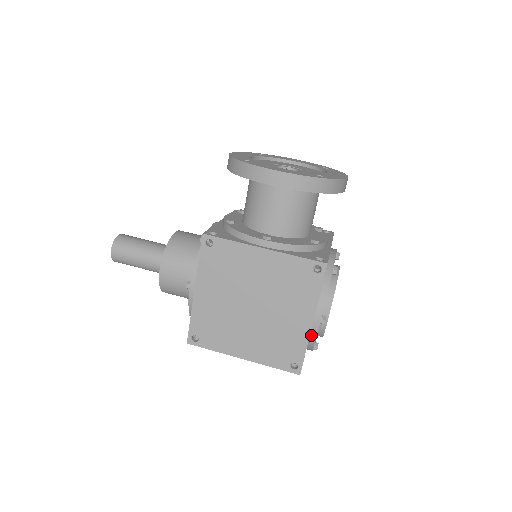
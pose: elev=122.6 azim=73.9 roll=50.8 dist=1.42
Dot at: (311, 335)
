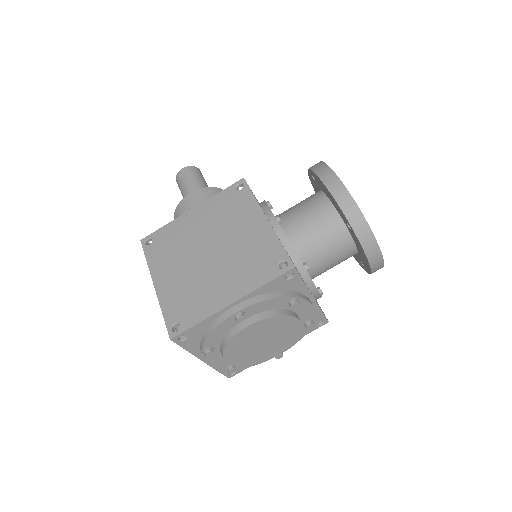
Dot at: (218, 319)
